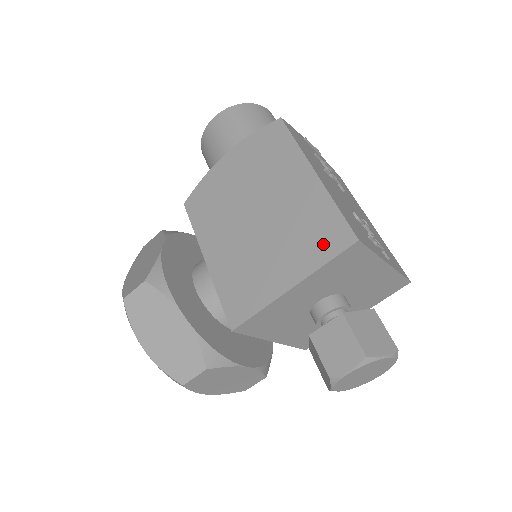
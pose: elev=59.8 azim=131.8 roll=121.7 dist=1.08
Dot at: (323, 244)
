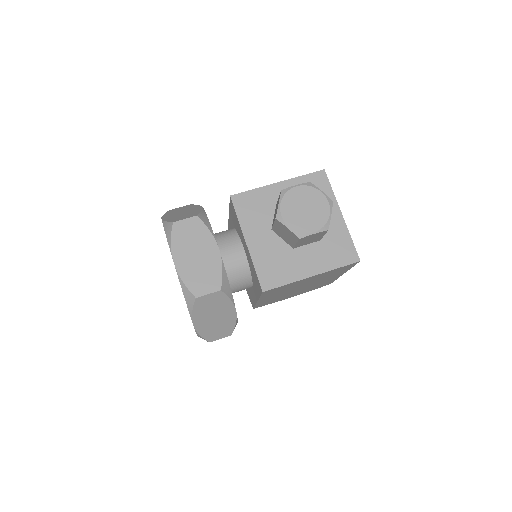
Dot at: occluded
